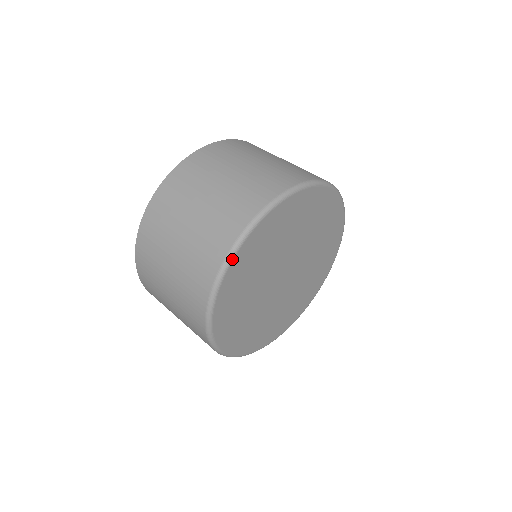
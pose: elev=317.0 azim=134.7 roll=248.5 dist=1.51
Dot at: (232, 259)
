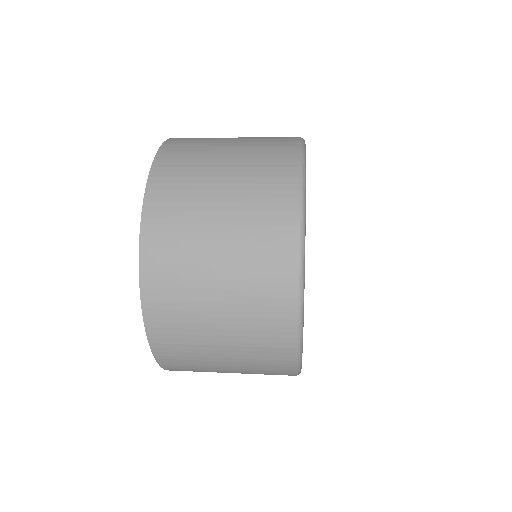
Dot at: (304, 283)
